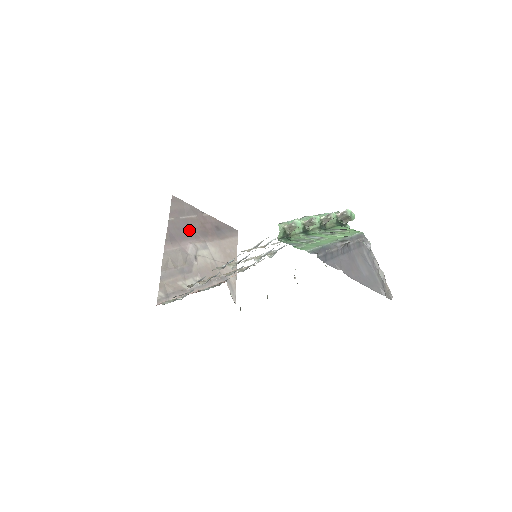
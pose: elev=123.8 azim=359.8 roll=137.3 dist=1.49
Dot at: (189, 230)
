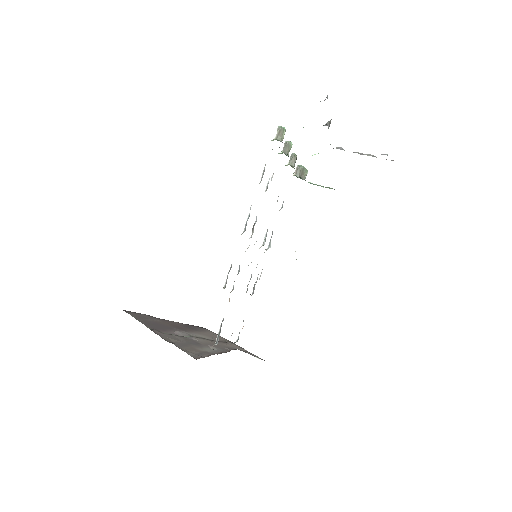
Dot at: (164, 326)
